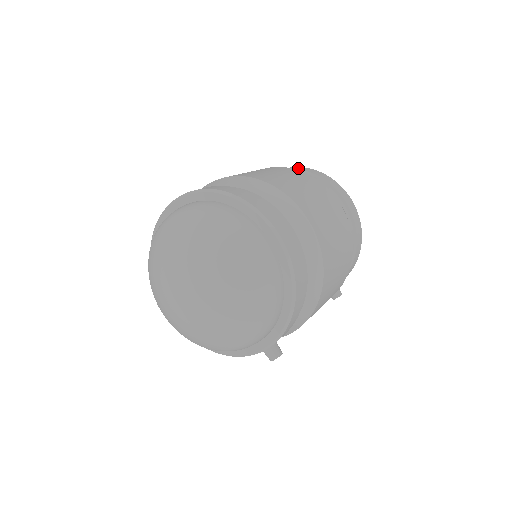
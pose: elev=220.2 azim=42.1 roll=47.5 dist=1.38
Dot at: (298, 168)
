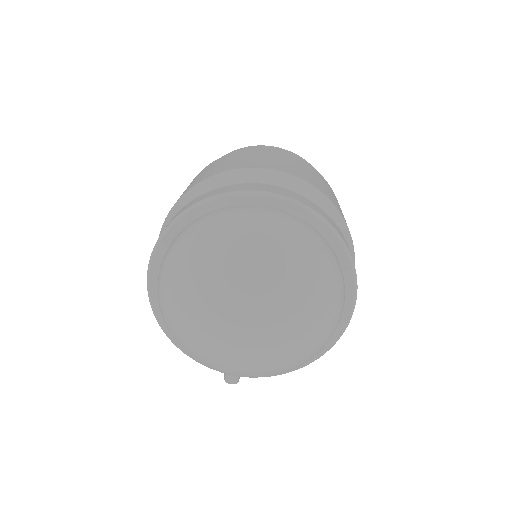
Dot at: occluded
